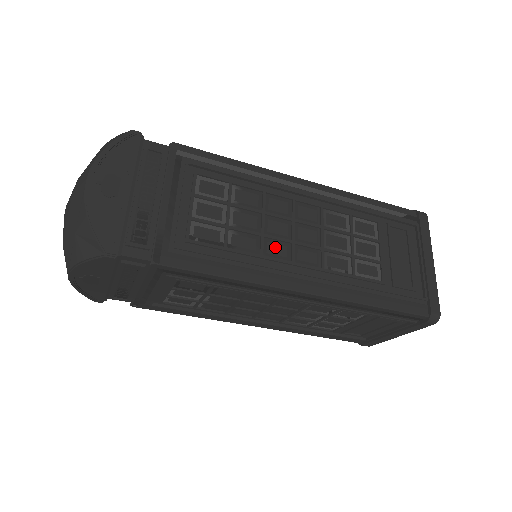
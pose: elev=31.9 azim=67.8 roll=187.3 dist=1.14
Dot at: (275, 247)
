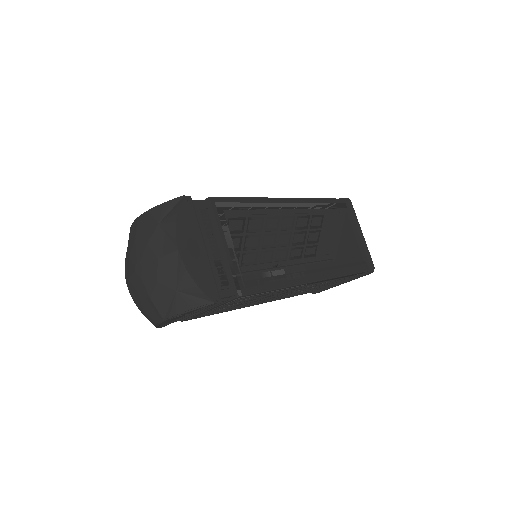
Dot at: occluded
